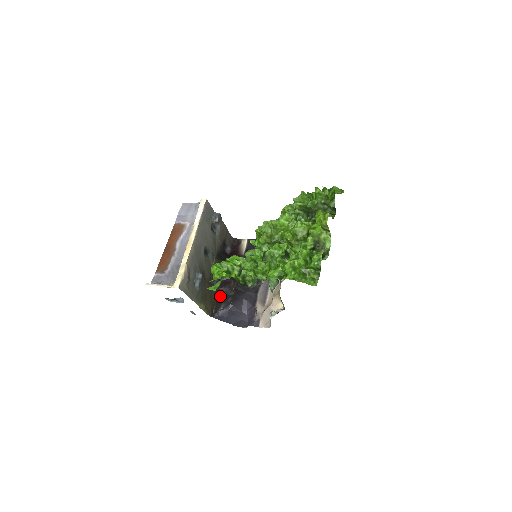
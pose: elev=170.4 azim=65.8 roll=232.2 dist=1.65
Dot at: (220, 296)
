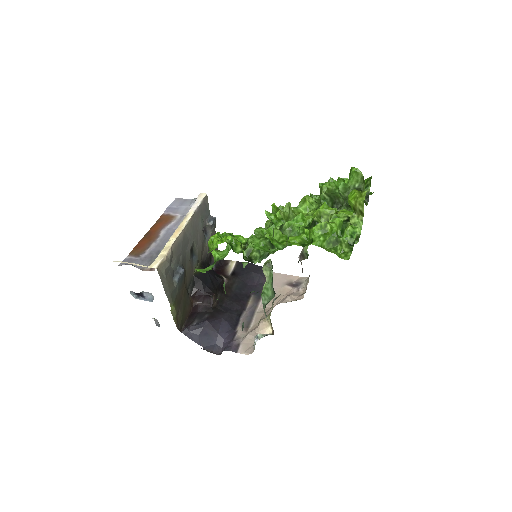
Dot at: (194, 312)
